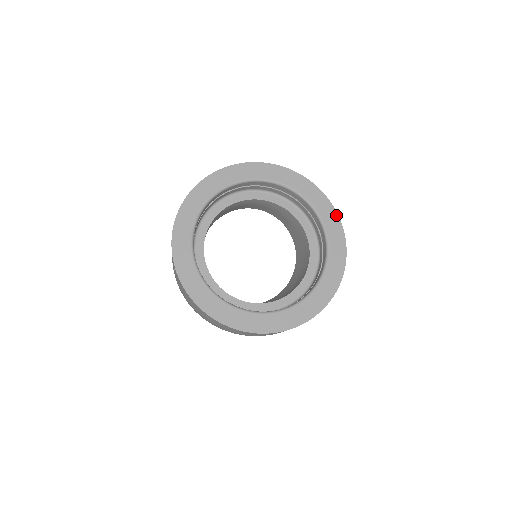
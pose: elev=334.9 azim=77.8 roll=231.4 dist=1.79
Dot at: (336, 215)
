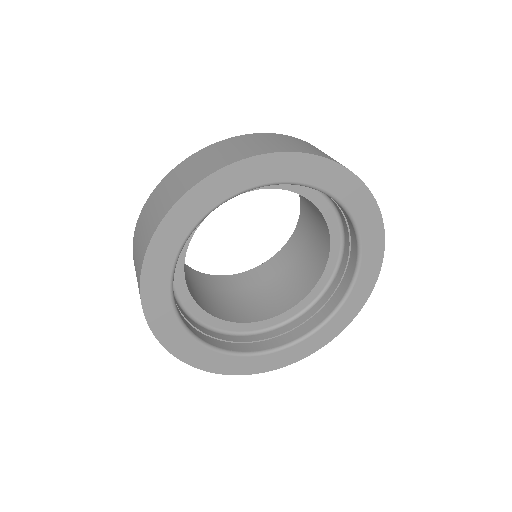
Dot at: (374, 205)
